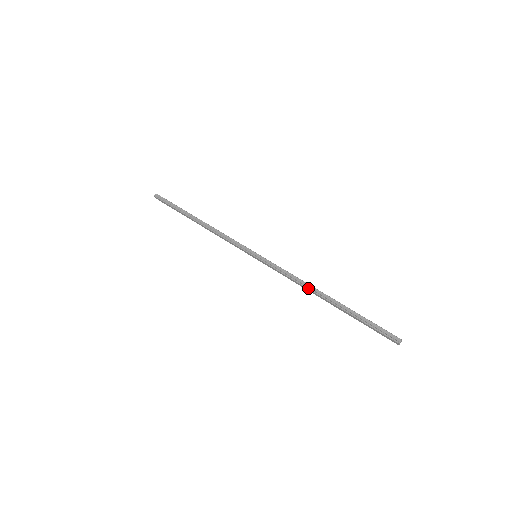
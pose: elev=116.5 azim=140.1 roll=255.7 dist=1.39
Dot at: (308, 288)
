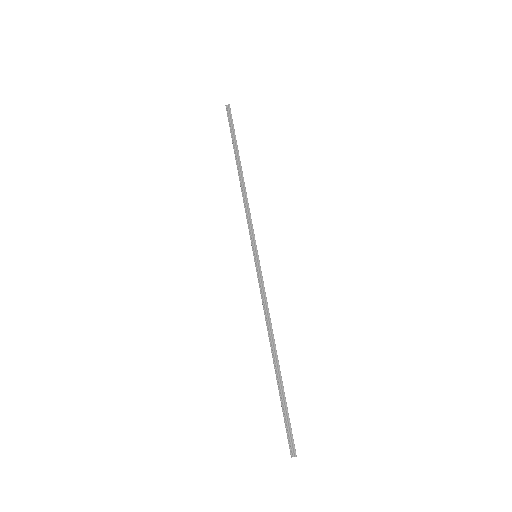
Dot at: (268, 332)
